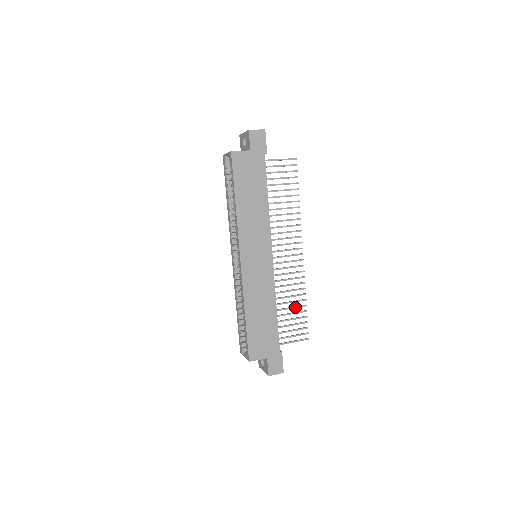
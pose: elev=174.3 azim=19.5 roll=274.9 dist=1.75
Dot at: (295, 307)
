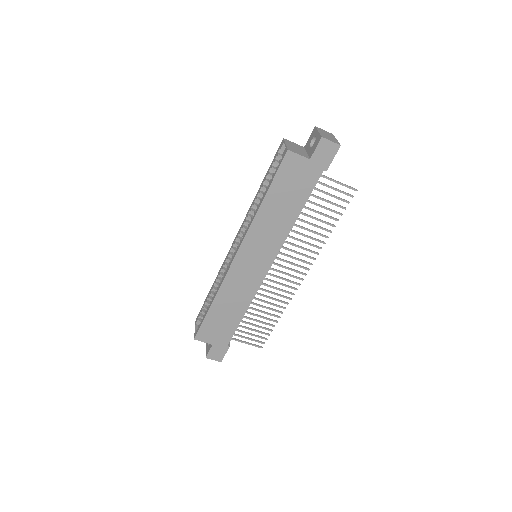
Dot at: (265, 318)
